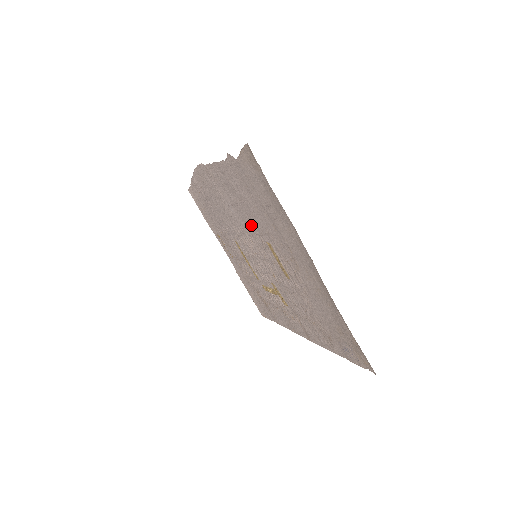
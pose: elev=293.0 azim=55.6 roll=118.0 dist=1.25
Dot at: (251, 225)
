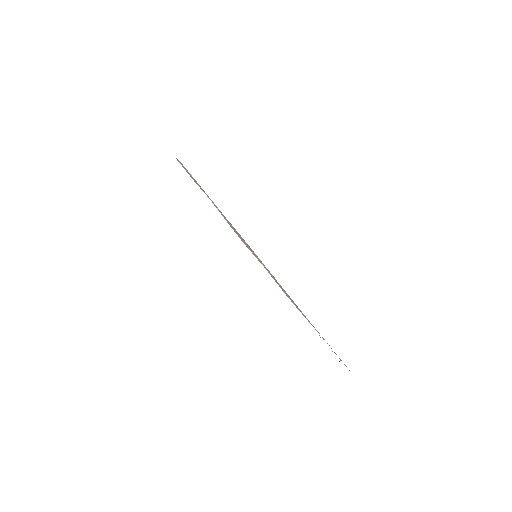
Dot at: occluded
